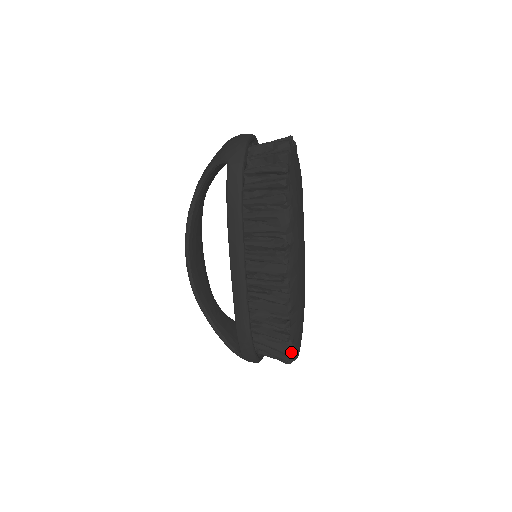
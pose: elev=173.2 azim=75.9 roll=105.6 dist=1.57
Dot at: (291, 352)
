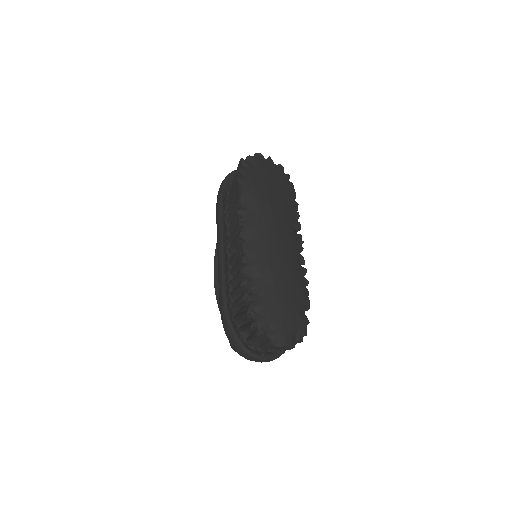
Dot at: (256, 319)
